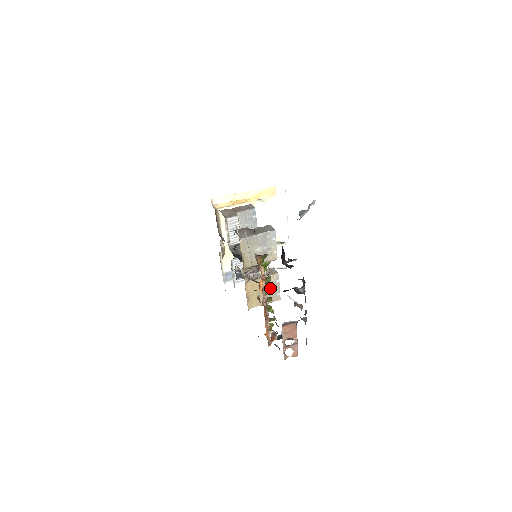
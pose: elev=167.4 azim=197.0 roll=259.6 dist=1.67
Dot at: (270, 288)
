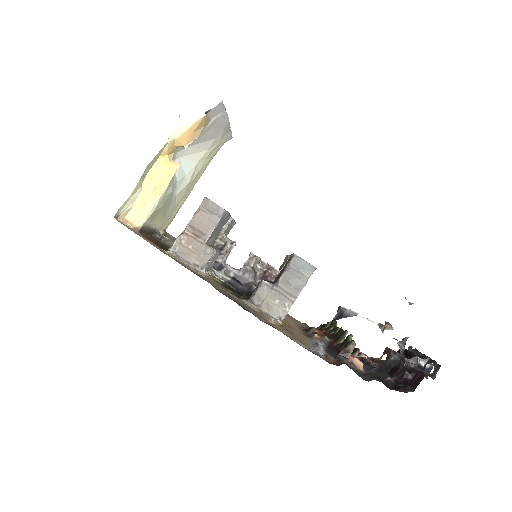
Dot at: (340, 329)
